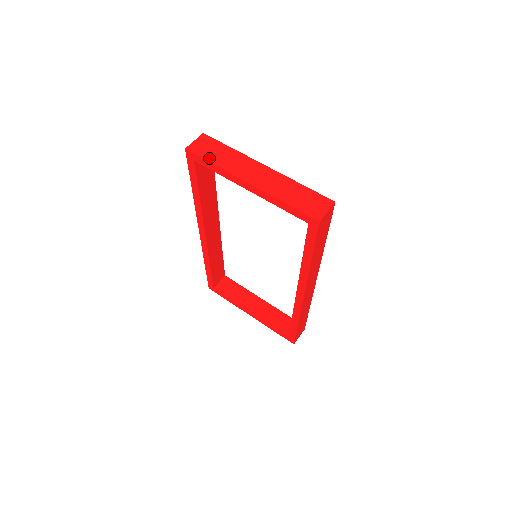
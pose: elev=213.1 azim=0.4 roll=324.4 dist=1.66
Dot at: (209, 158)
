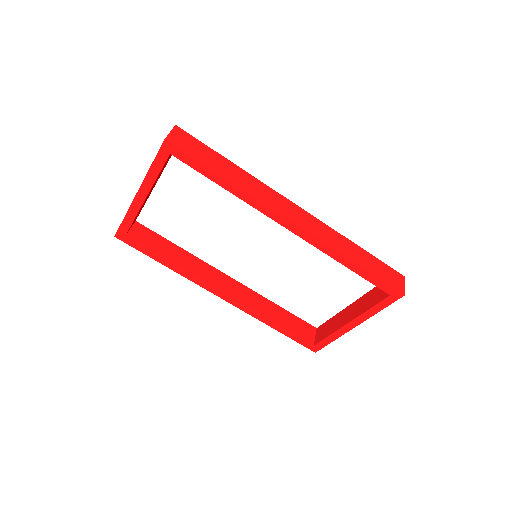
Dot at: (123, 220)
